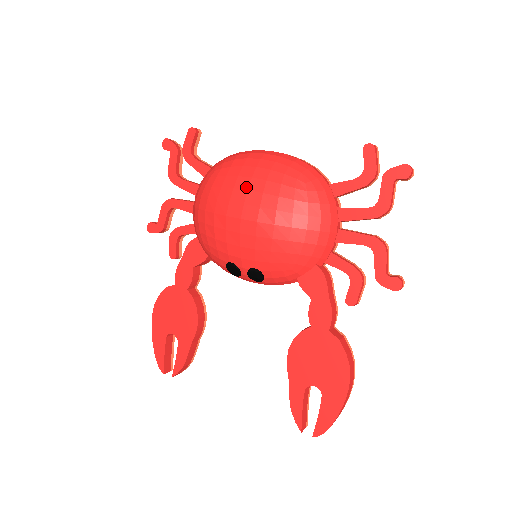
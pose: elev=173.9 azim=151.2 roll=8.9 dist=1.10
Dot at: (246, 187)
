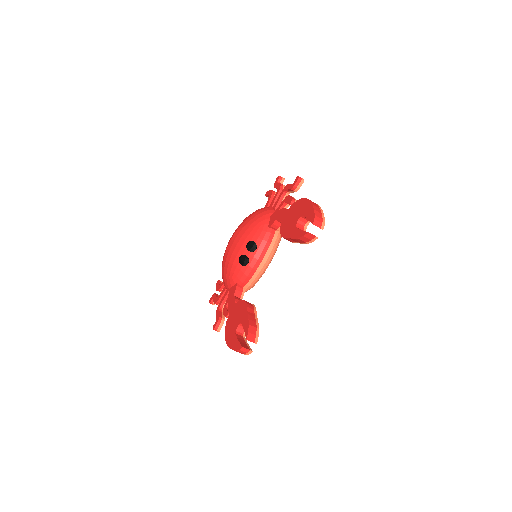
Dot at: occluded
